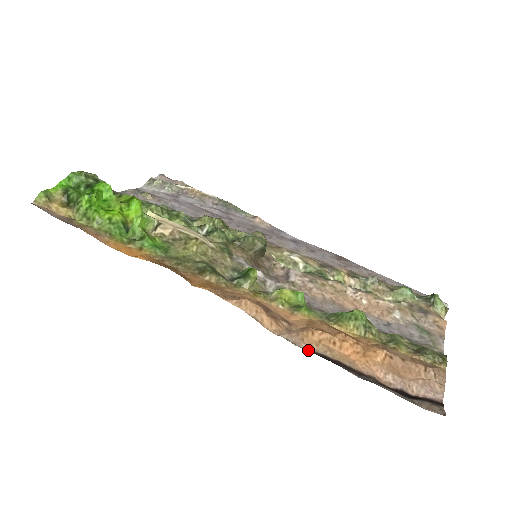
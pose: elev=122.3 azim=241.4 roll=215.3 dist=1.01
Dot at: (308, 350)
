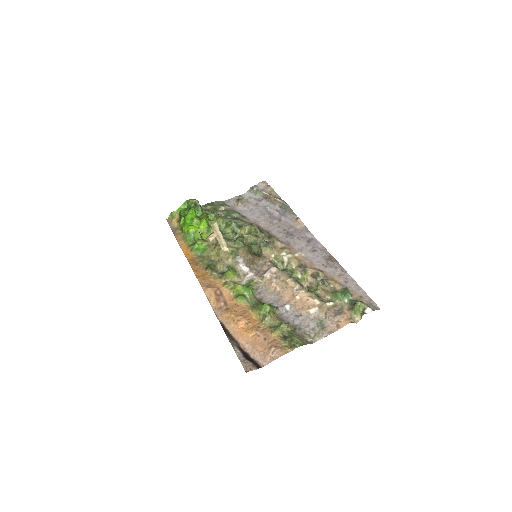
Dot at: (219, 320)
